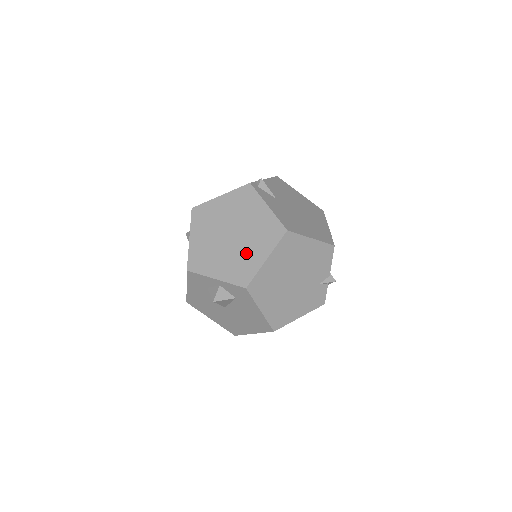
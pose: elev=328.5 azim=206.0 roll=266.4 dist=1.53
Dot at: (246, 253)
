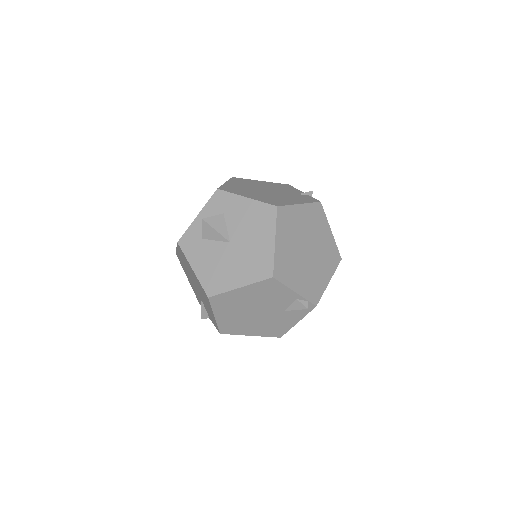
Dot at: occluded
